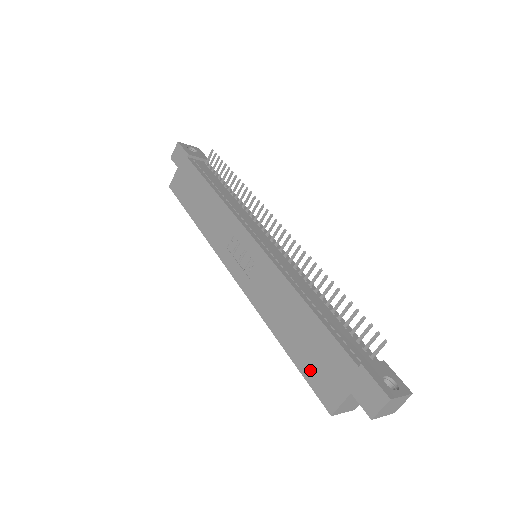
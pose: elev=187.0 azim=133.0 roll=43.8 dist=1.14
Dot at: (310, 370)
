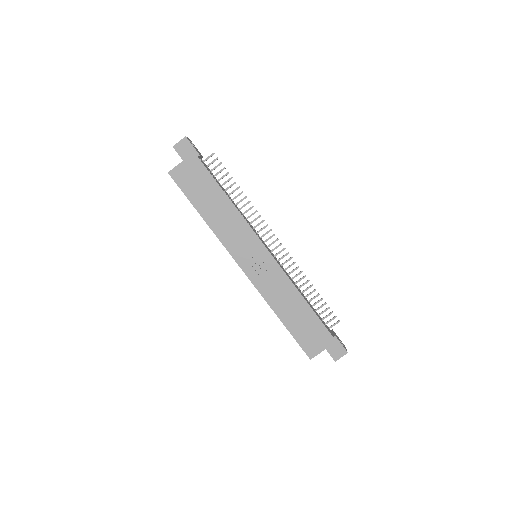
Dot at: (301, 336)
